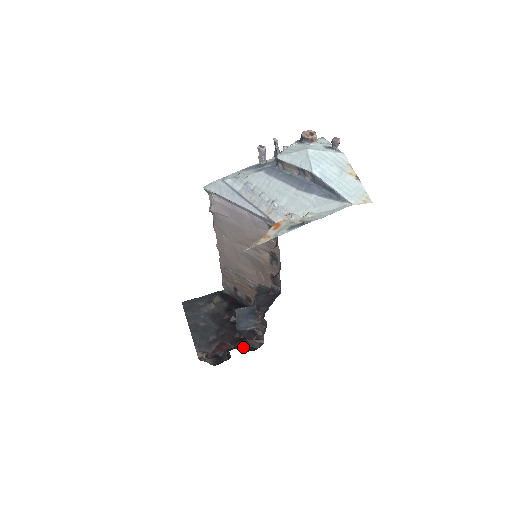
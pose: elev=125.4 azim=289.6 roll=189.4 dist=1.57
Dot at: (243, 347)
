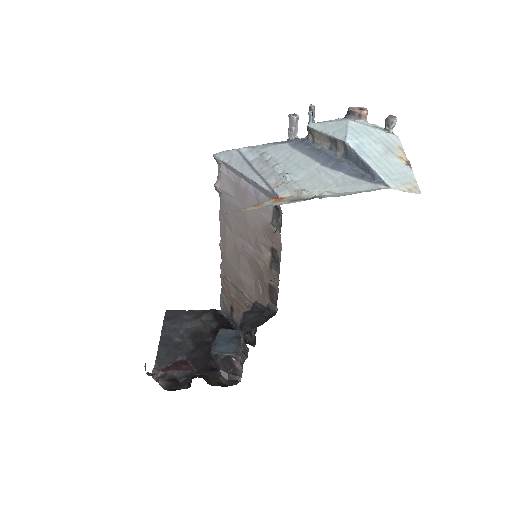
Dot at: (212, 378)
